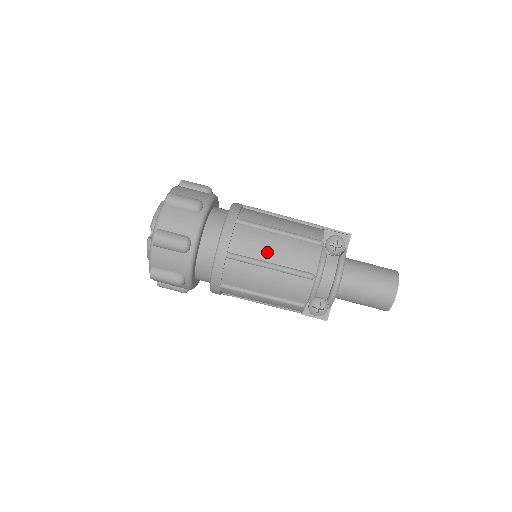
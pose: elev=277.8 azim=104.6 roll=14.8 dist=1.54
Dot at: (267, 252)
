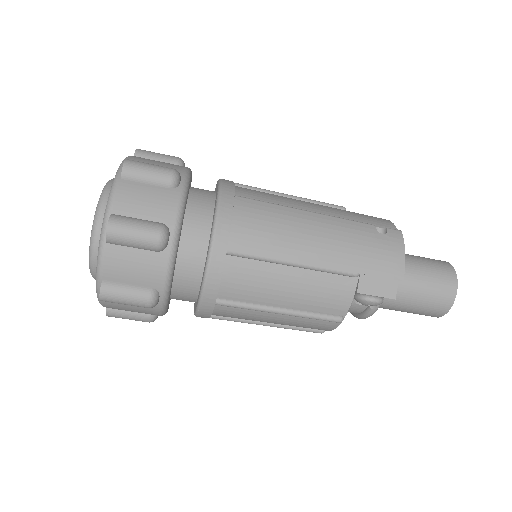
Dot at: (263, 321)
